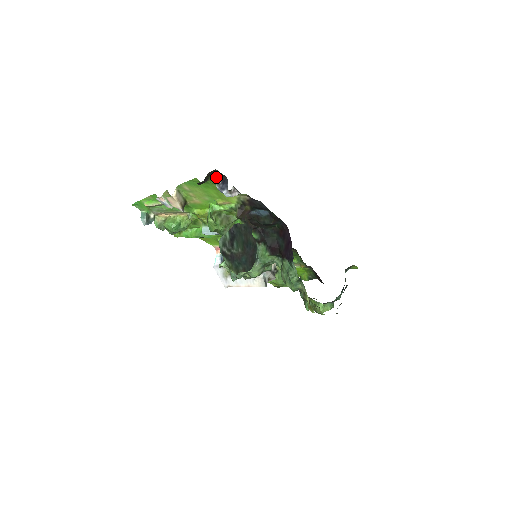
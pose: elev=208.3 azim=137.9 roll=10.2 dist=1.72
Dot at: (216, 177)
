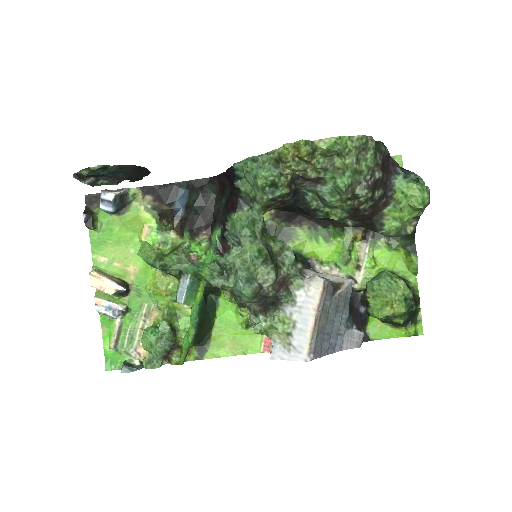
Dot at: (97, 205)
